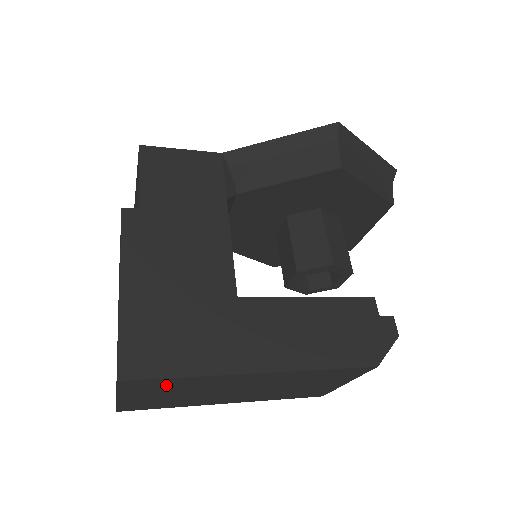
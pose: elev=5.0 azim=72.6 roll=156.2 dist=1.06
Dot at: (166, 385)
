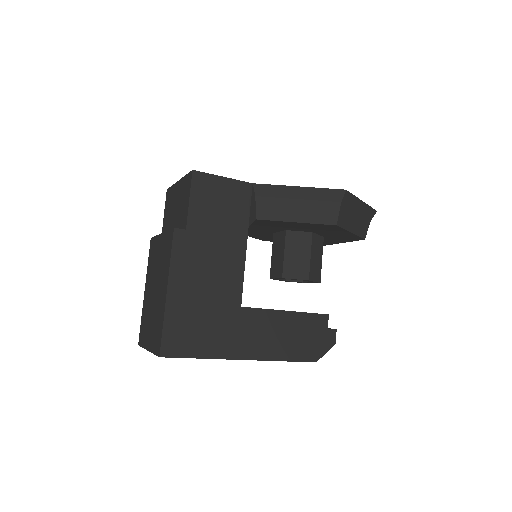
Dot at: occluded
